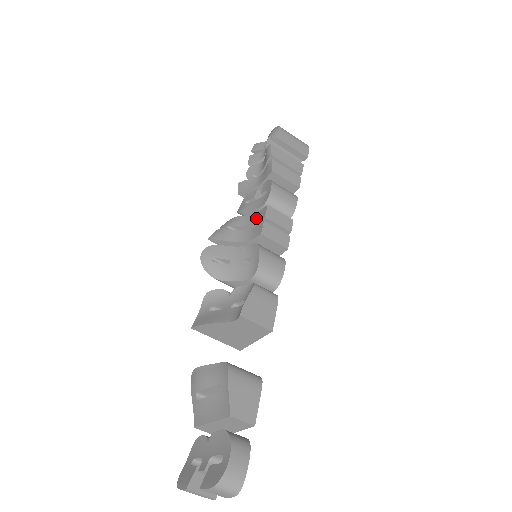
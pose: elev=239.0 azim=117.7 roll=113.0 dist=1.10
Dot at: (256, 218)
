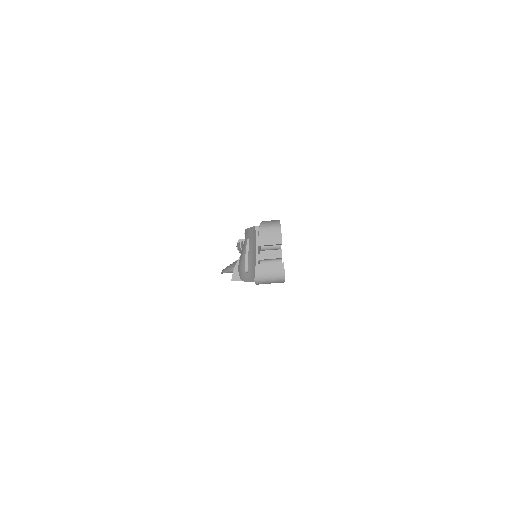
Dot at: occluded
